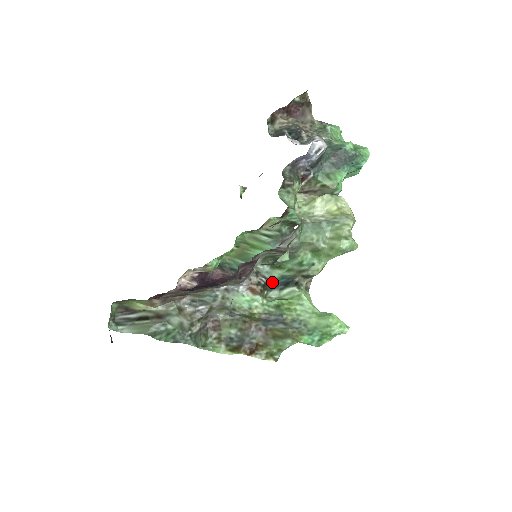
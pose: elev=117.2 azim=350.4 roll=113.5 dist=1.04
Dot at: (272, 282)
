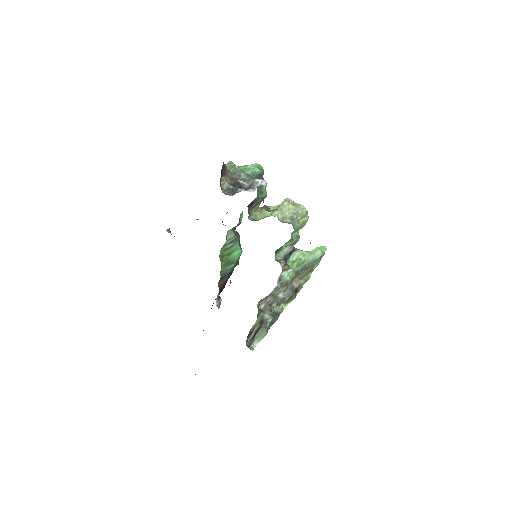
Dot at: (285, 259)
